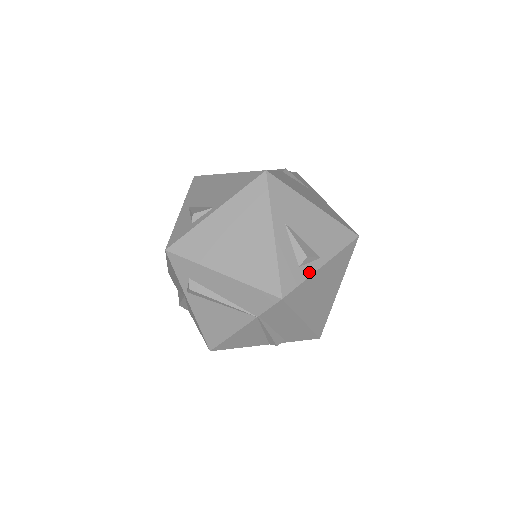
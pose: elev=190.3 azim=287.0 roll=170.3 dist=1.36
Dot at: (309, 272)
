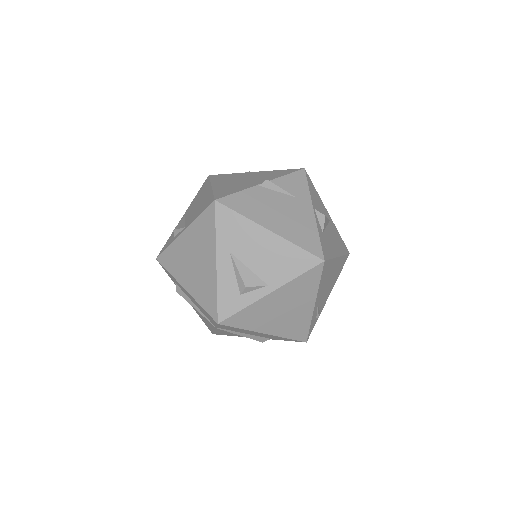
Dot at: (252, 299)
